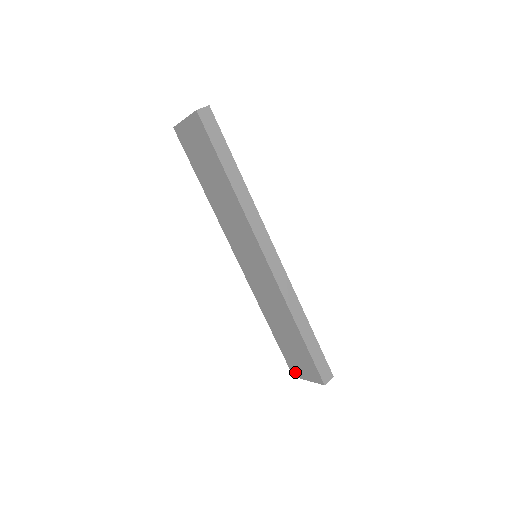
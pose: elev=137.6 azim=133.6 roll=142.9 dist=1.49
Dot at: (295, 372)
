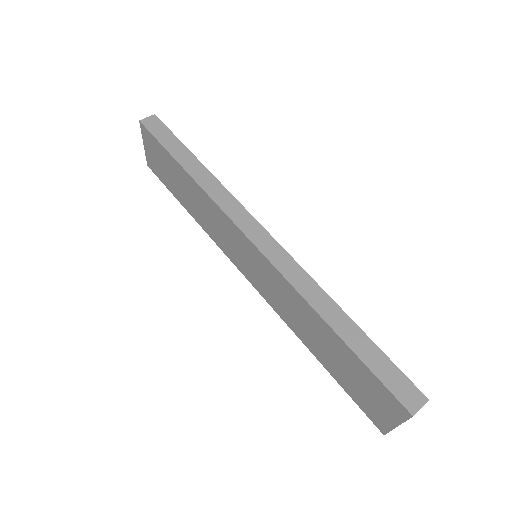
Dot at: (379, 422)
